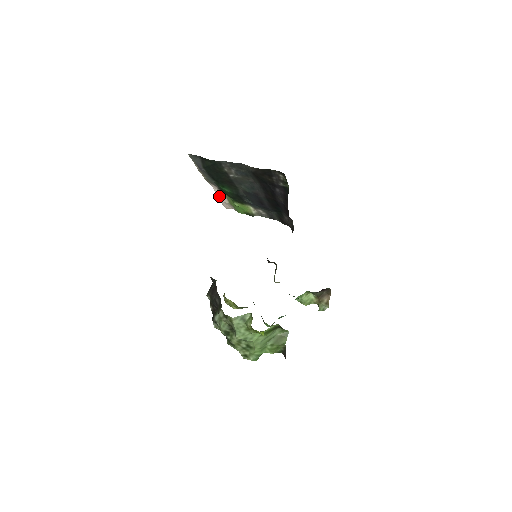
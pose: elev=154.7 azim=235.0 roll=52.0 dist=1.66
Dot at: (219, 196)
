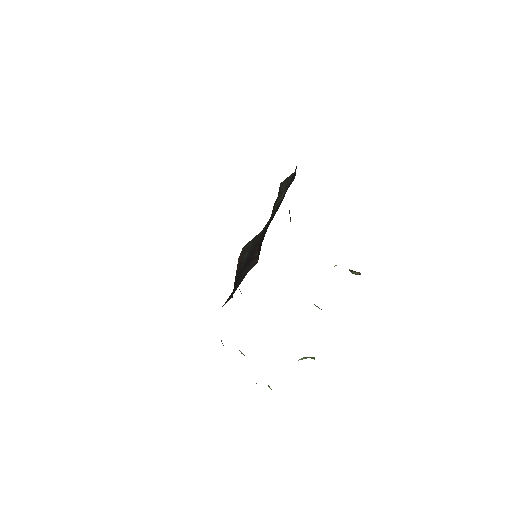
Dot at: occluded
